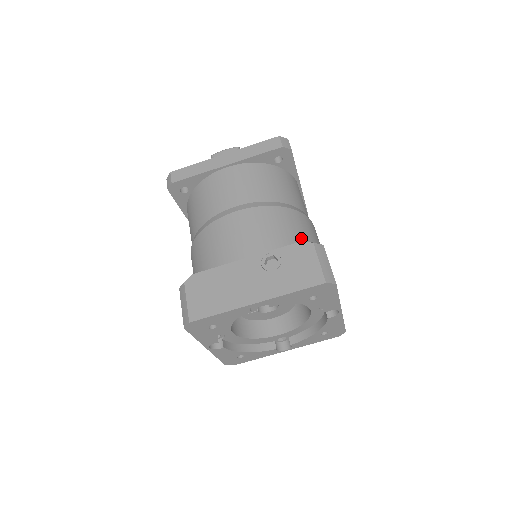
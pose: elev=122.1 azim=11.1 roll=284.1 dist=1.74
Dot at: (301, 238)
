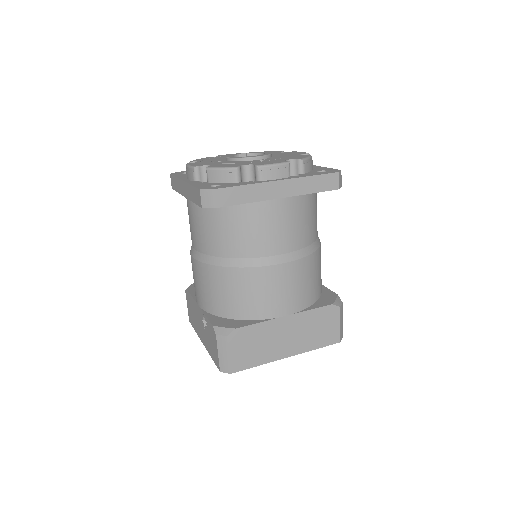
Dot at: (234, 303)
